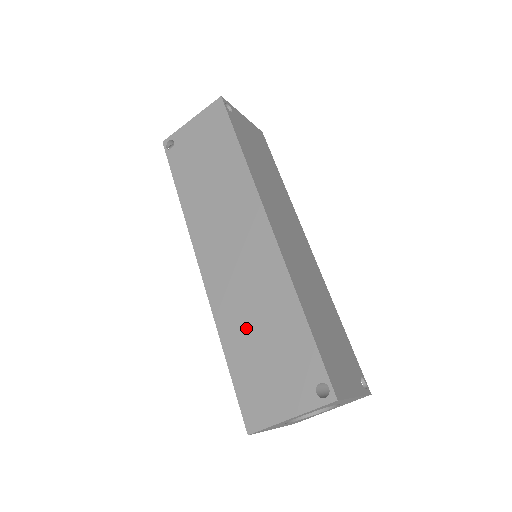
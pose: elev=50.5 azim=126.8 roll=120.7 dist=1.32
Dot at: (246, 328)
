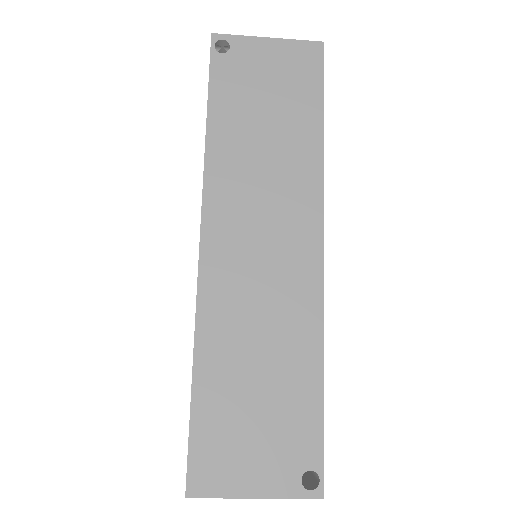
Dot at: (239, 359)
